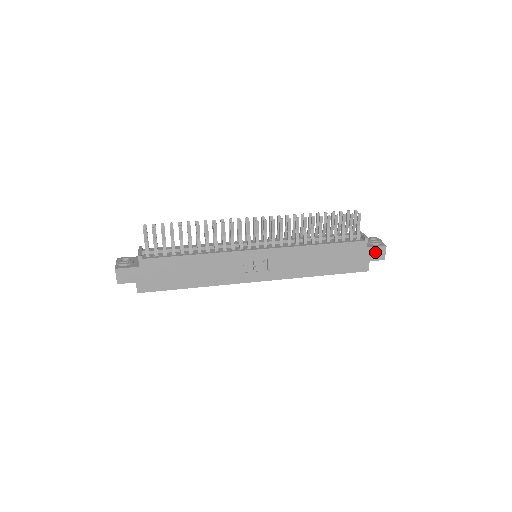
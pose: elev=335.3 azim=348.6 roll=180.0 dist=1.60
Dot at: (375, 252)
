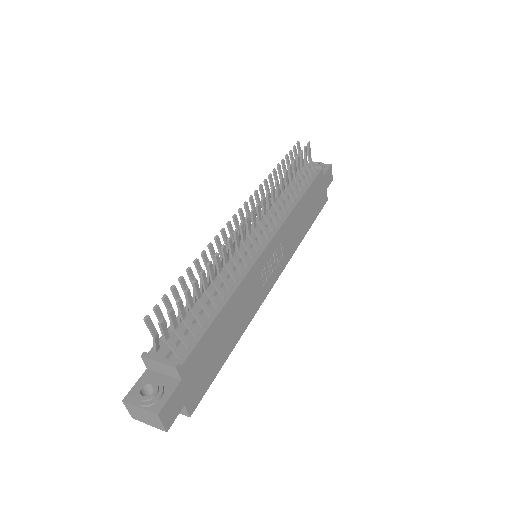
Dot at: (327, 177)
